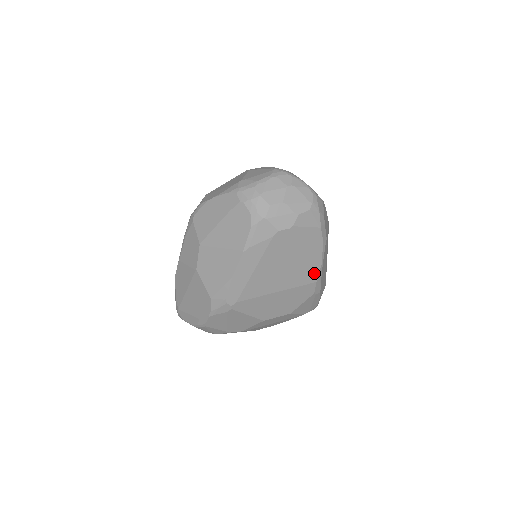
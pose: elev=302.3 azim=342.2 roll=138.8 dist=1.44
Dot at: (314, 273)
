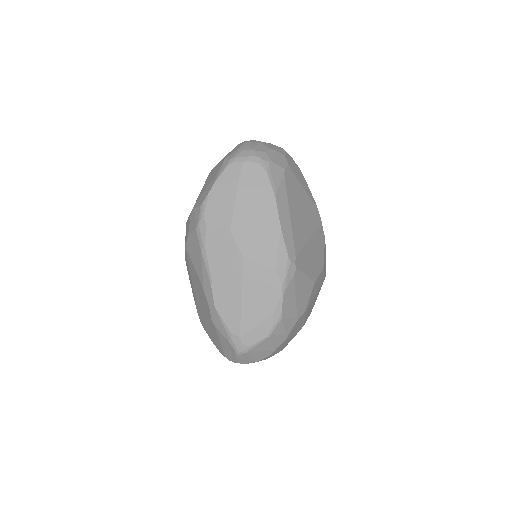
Dot at: (317, 213)
